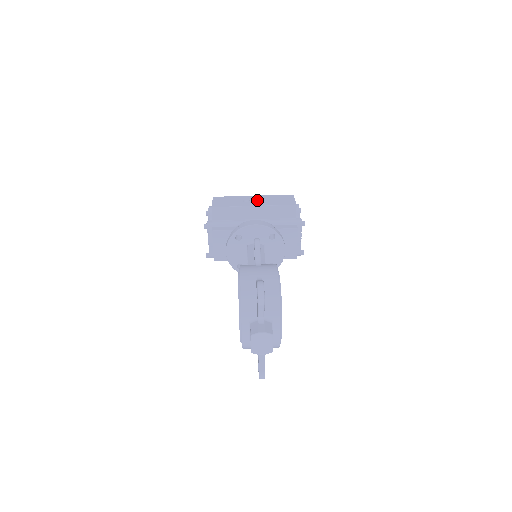
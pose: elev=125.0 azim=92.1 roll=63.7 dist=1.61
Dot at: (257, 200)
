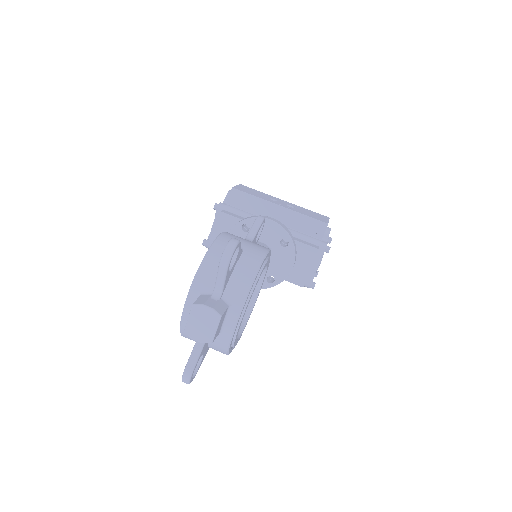
Dot at: (286, 204)
